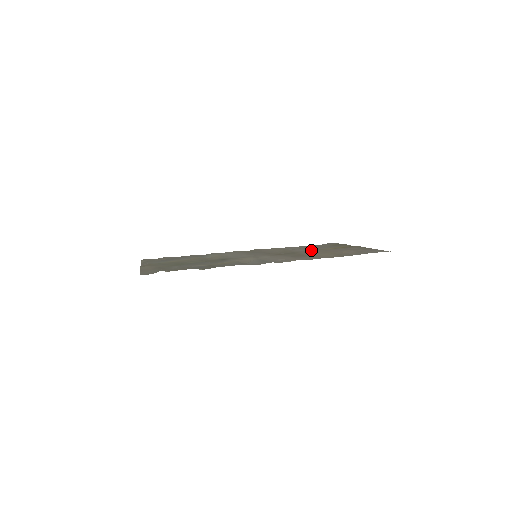
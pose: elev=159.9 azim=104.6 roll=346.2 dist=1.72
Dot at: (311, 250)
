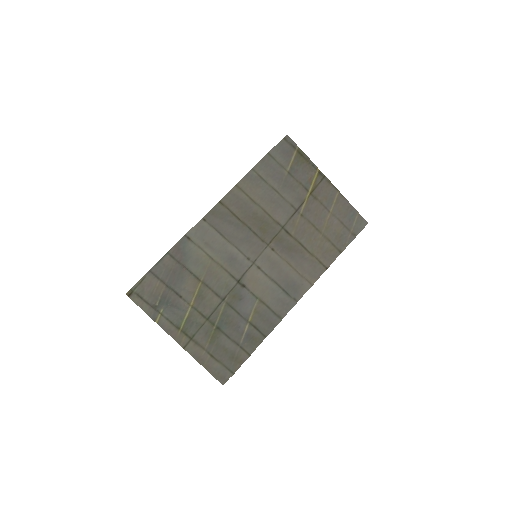
Dot at: (293, 210)
